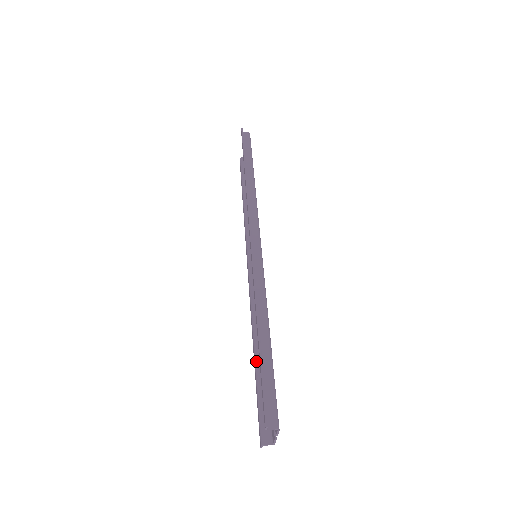
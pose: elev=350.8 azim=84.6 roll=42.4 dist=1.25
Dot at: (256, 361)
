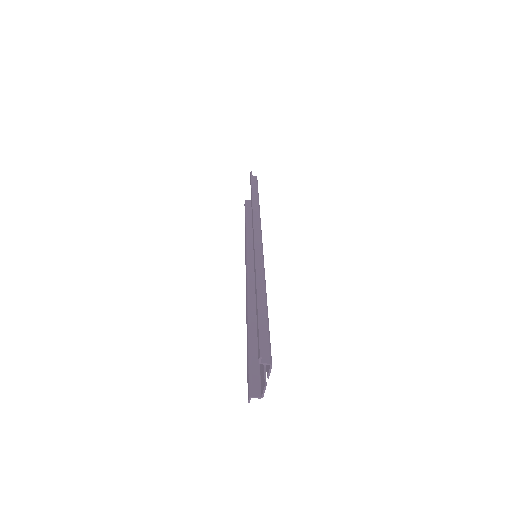
Dot at: (249, 334)
